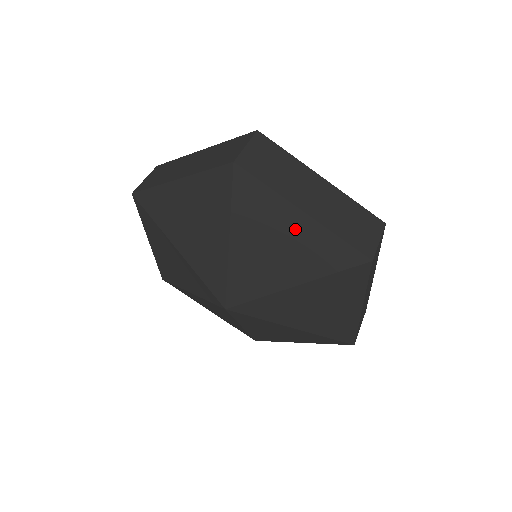
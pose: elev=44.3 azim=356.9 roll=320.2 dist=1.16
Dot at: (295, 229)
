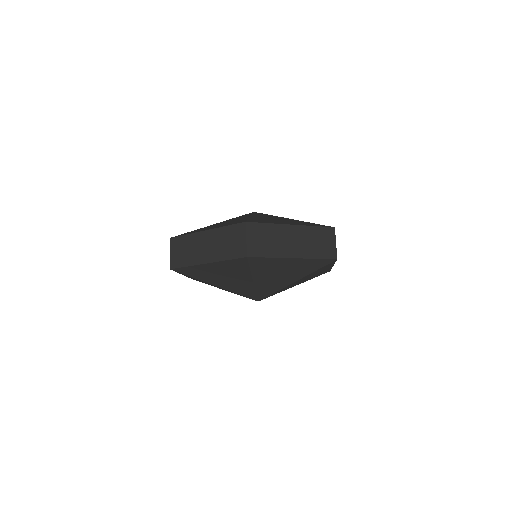
Dot at: (291, 265)
